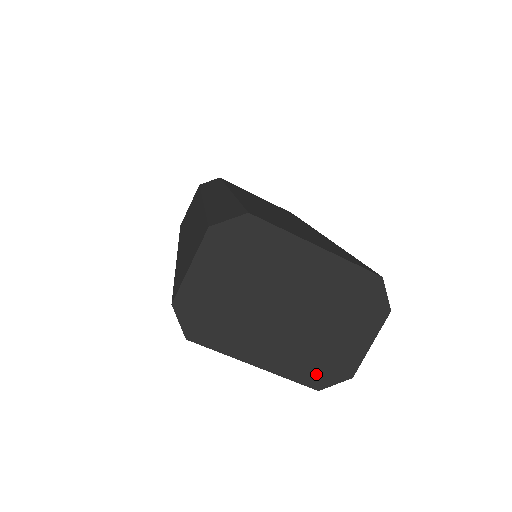
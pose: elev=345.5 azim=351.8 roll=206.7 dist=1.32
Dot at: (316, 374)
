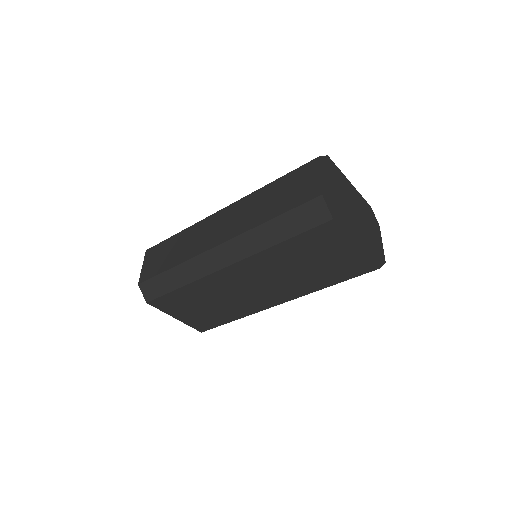
Dot at: (376, 257)
